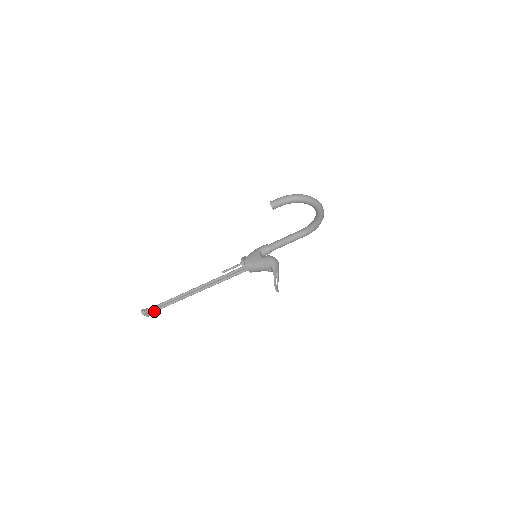
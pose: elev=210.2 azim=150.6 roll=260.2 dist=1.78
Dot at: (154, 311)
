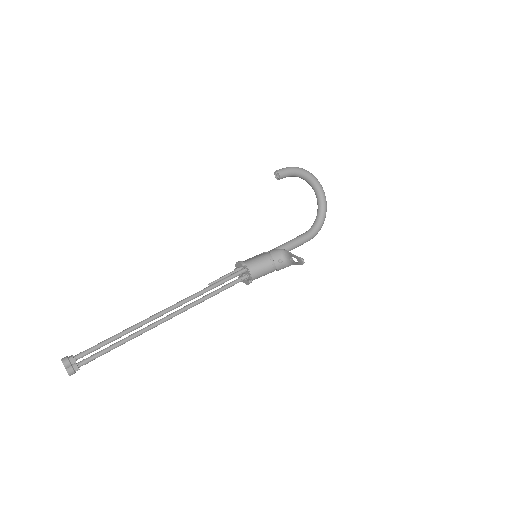
Dot at: (86, 360)
